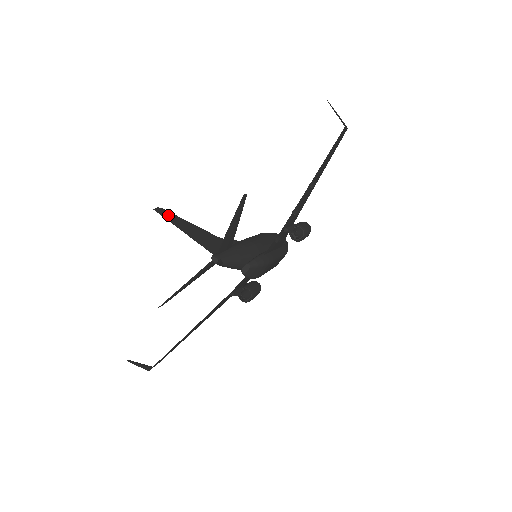
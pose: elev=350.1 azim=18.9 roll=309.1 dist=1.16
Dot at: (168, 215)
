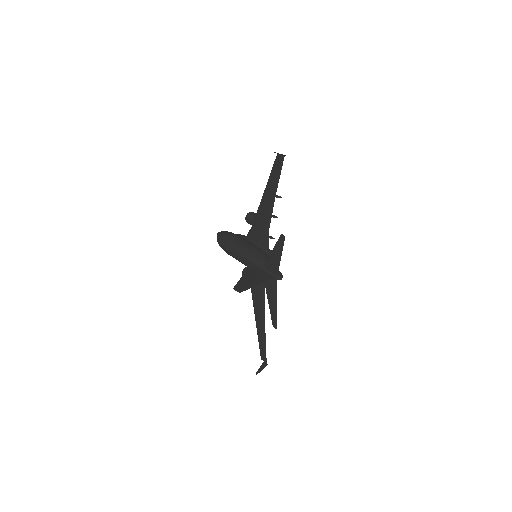
Dot at: (241, 287)
